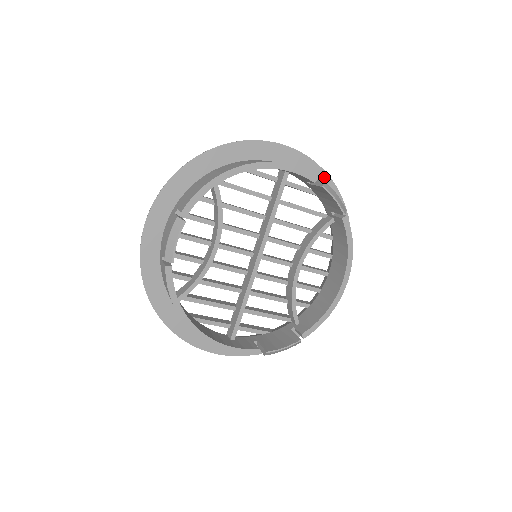
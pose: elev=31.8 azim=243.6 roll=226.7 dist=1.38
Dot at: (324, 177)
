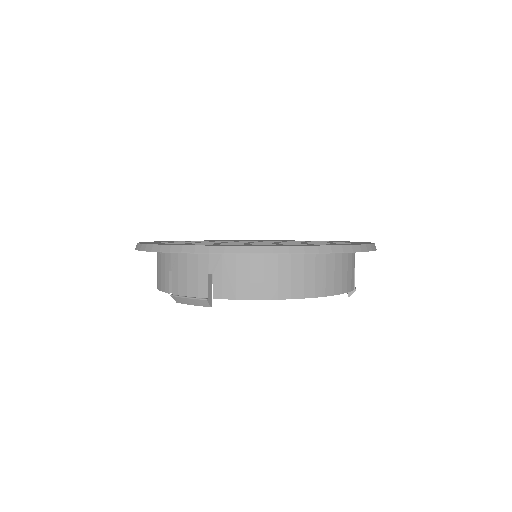
Dot at: occluded
